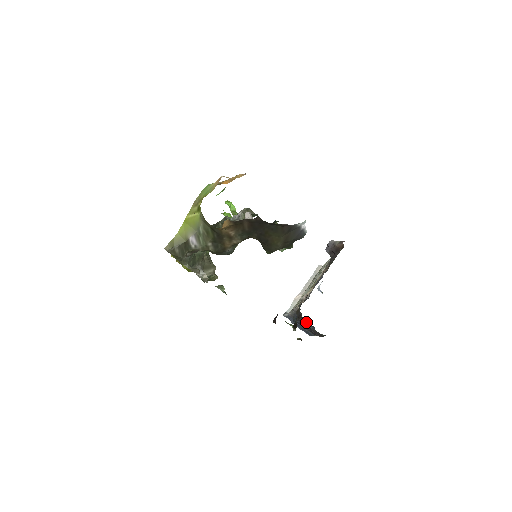
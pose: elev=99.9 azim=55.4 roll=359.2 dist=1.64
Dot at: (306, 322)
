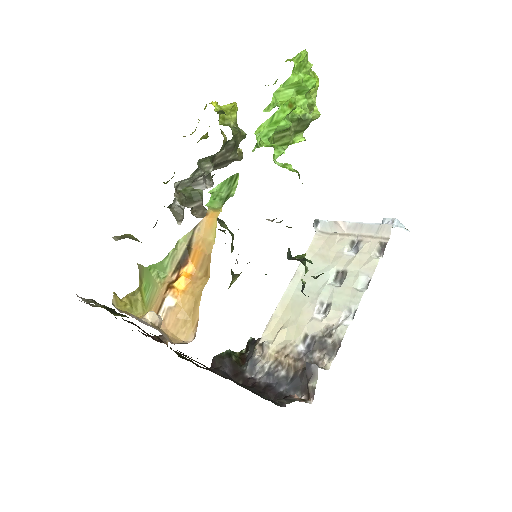
Dot at: occluded
